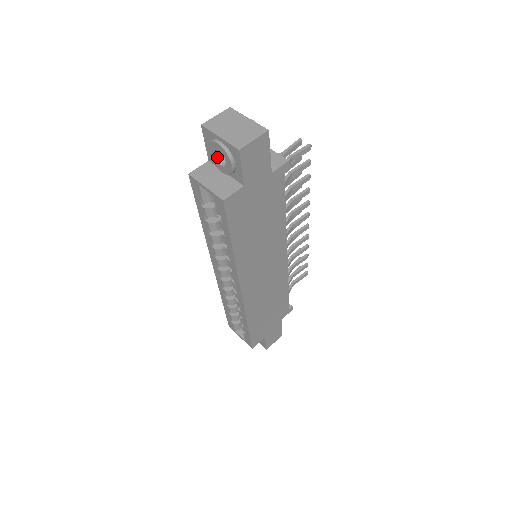
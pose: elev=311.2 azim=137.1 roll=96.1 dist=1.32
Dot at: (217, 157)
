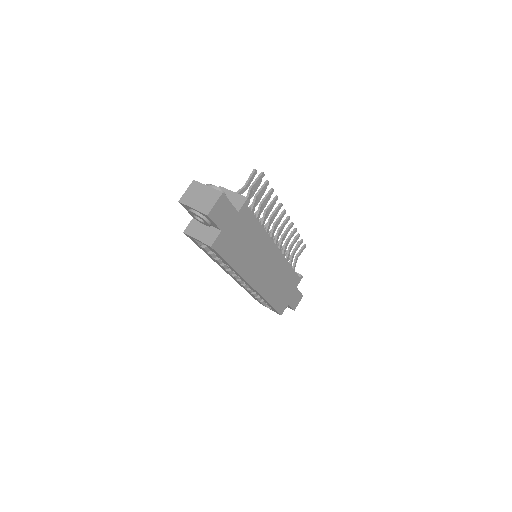
Dot at: (197, 217)
